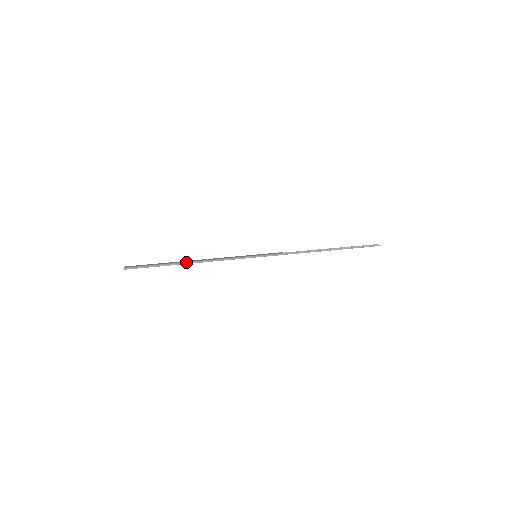
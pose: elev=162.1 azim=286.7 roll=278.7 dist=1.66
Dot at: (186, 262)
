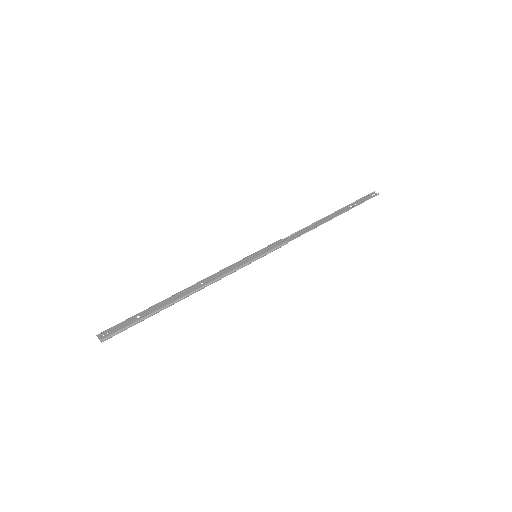
Dot at: (178, 299)
